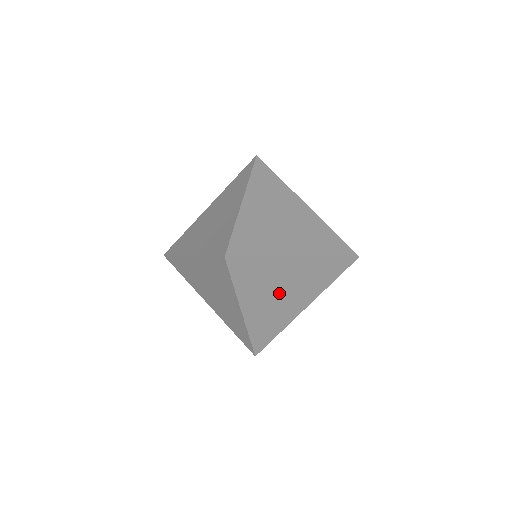
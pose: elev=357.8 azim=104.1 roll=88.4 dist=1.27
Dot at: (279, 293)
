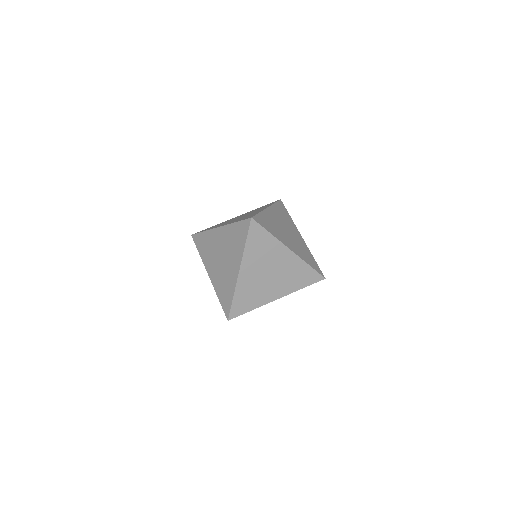
Dot at: occluded
